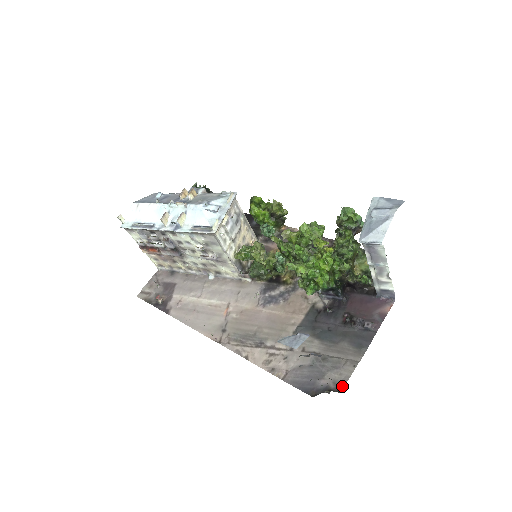
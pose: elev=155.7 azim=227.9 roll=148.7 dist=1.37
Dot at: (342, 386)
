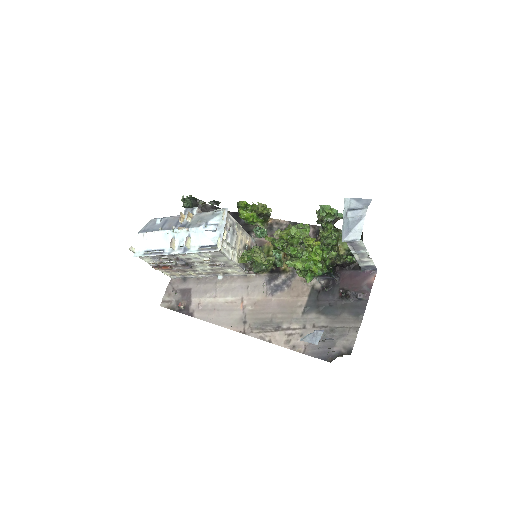
Dot at: (351, 349)
